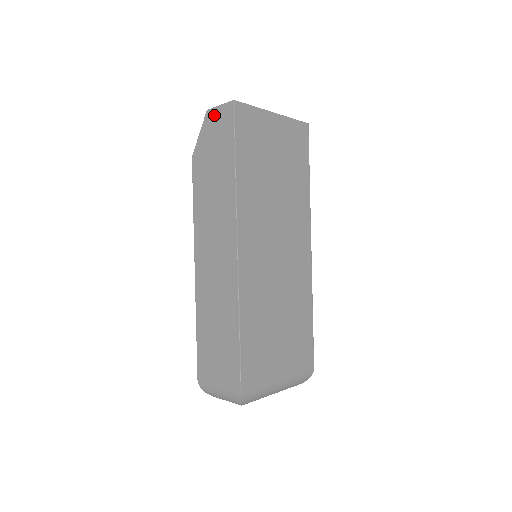
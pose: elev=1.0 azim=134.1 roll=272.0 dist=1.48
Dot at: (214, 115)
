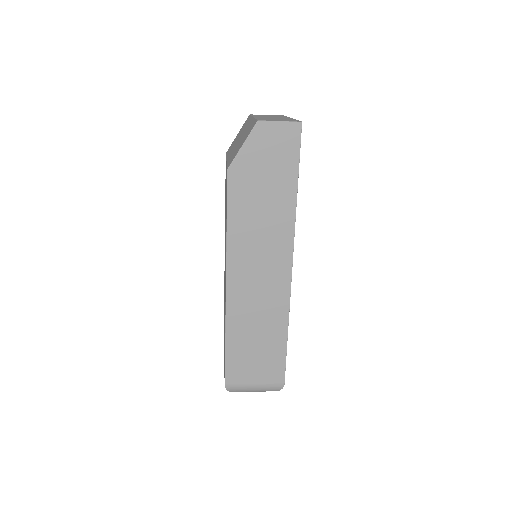
Dot at: (270, 130)
